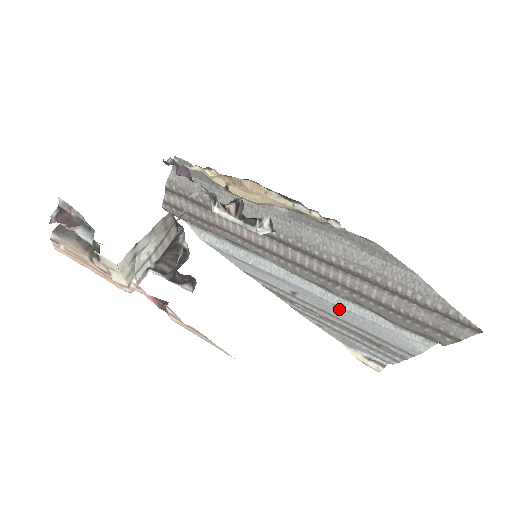
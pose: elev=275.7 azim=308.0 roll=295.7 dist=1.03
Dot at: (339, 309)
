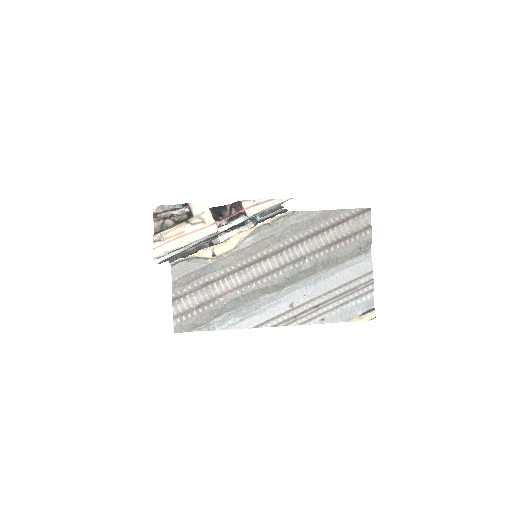
Dot at: (319, 284)
